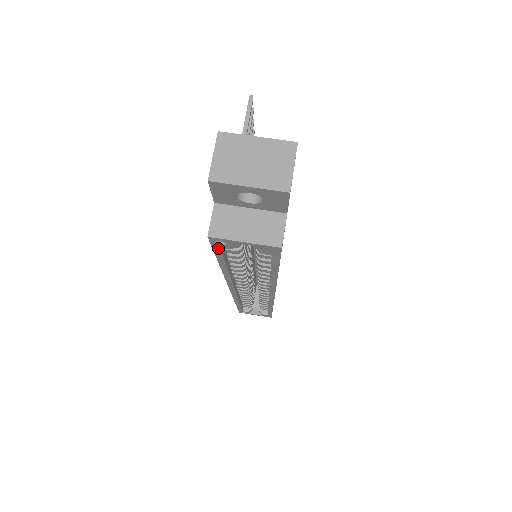
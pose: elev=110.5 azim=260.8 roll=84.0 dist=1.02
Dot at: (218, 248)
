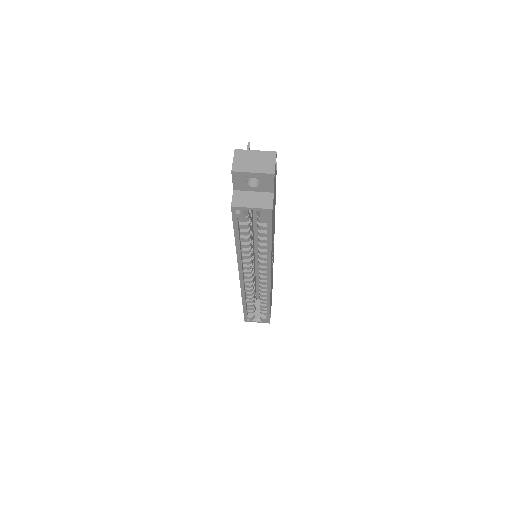
Dot at: (236, 219)
